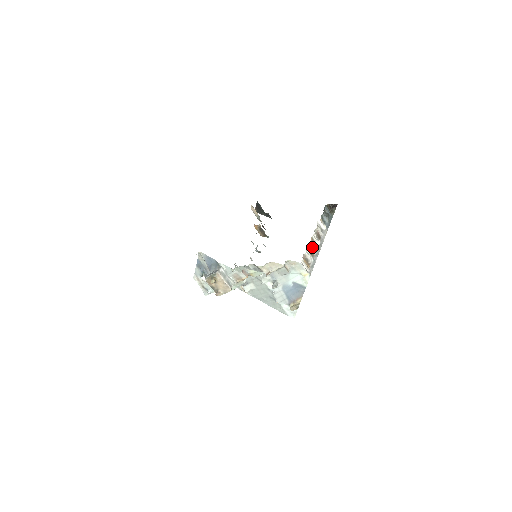
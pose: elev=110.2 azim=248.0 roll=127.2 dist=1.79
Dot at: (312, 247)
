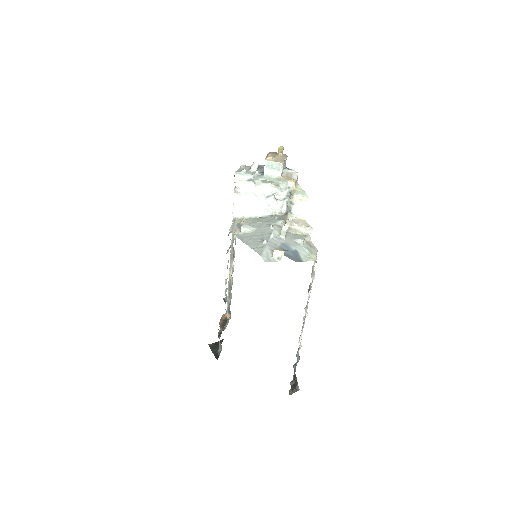
Dot at: (310, 292)
